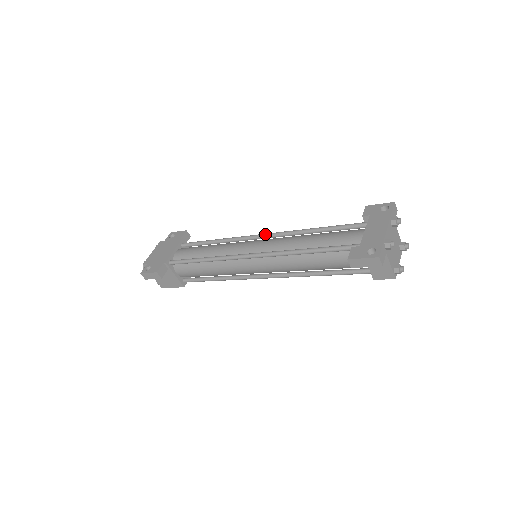
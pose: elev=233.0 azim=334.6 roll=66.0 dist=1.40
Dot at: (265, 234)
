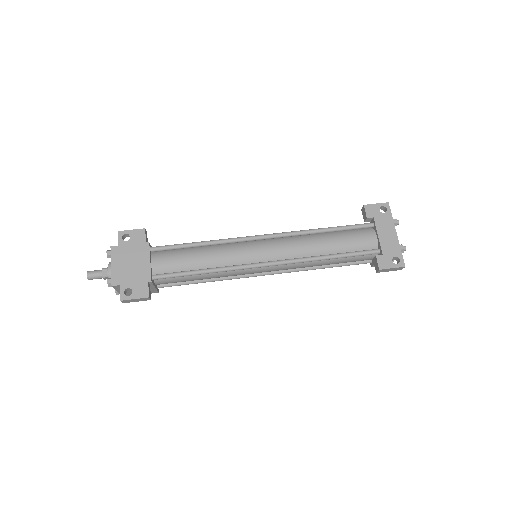
Dot at: (268, 236)
